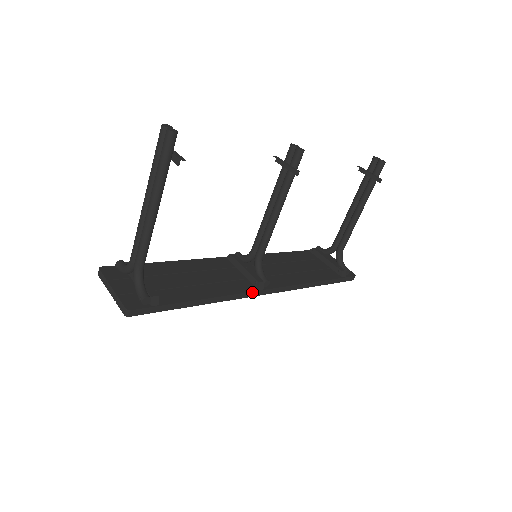
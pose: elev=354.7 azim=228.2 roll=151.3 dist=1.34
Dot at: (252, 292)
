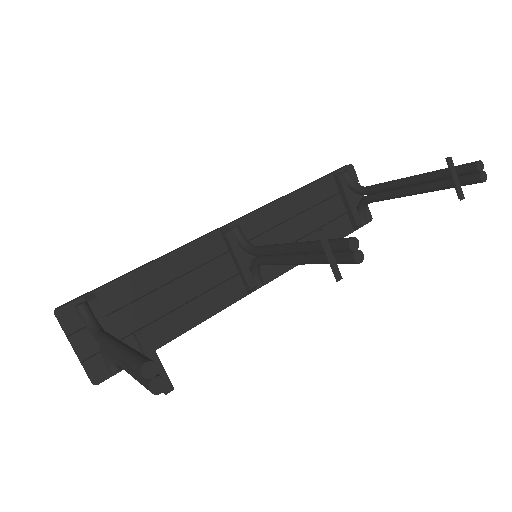
Dot at: (239, 299)
